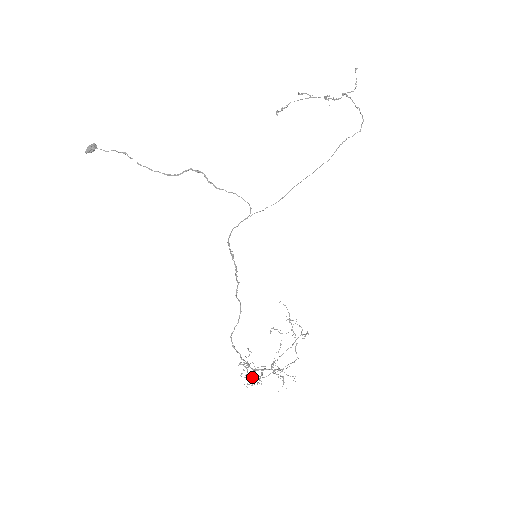
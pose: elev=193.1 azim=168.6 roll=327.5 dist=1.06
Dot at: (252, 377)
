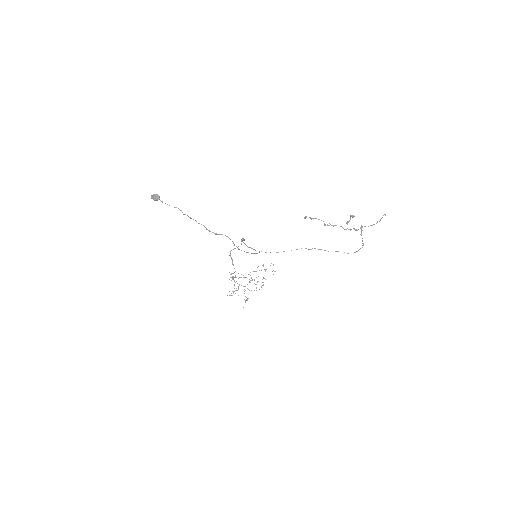
Dot at: (232, 291)
